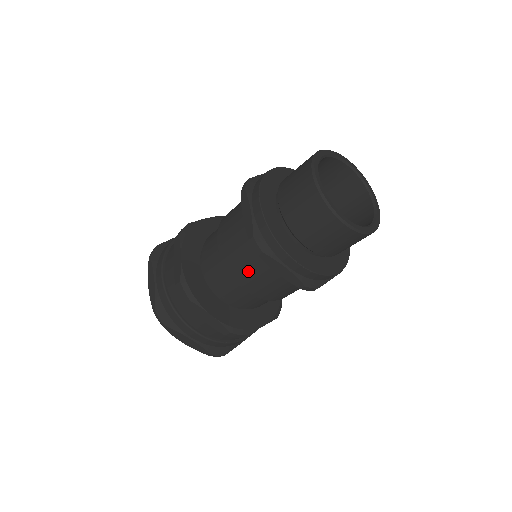
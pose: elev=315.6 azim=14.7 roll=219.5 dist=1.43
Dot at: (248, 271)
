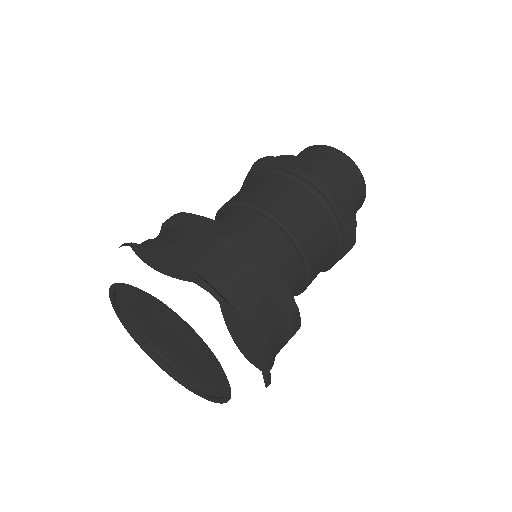
Dot at: (306, 219)
